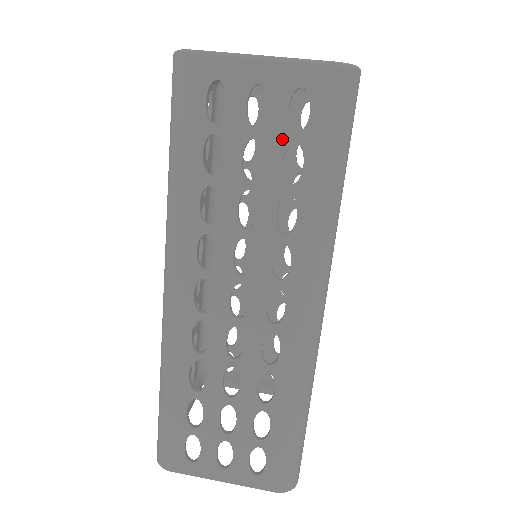
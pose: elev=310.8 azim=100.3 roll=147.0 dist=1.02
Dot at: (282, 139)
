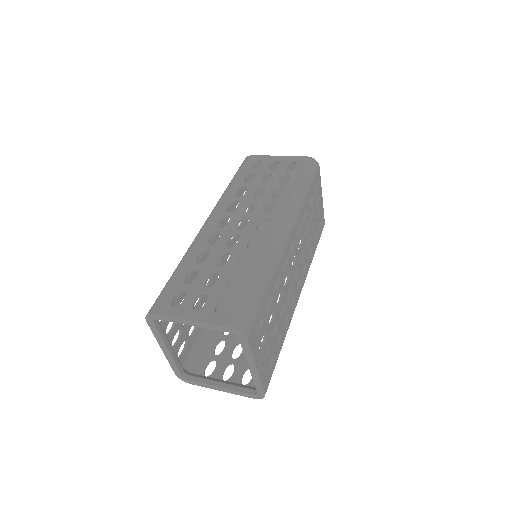
Dot at: (282, 173)
